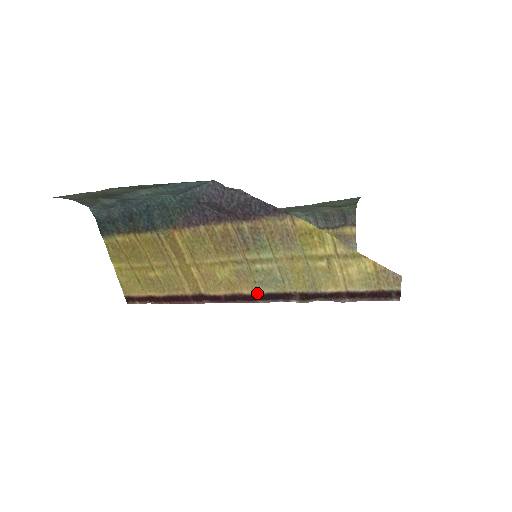
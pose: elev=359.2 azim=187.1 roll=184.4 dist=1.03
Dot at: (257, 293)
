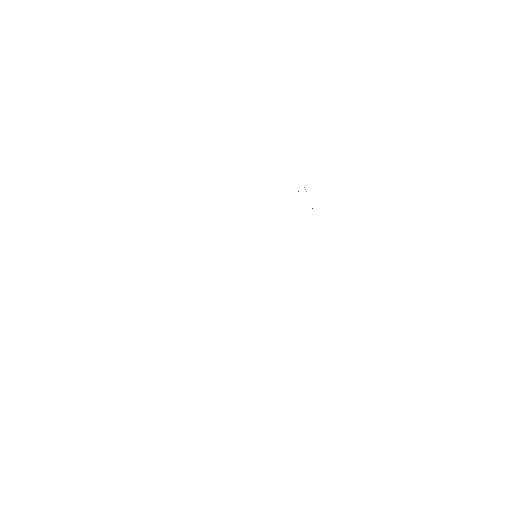
Dot at: occluded
